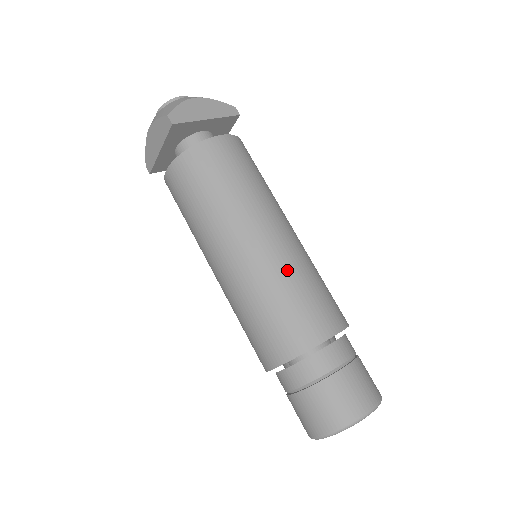
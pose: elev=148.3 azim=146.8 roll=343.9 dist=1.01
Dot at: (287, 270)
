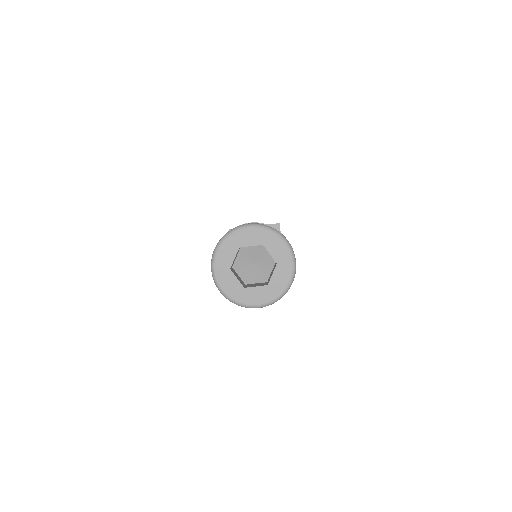
Dot at: occluded
